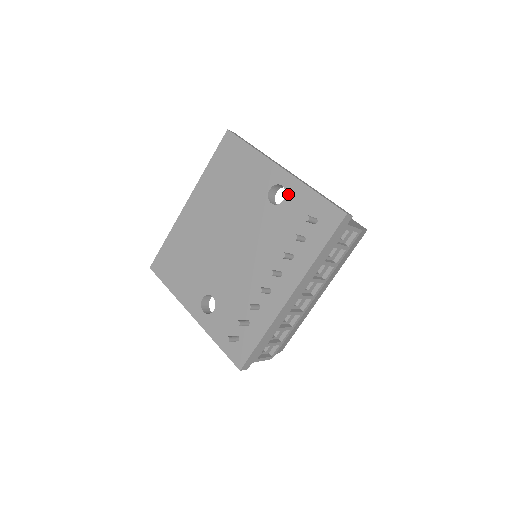
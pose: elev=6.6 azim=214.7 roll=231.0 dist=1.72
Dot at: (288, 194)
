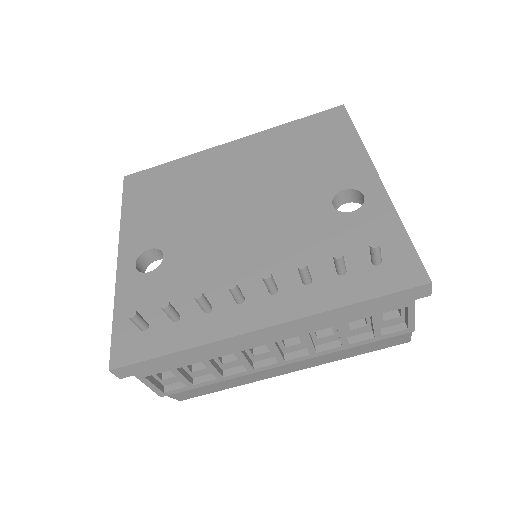
Dot at: (364, 209)
